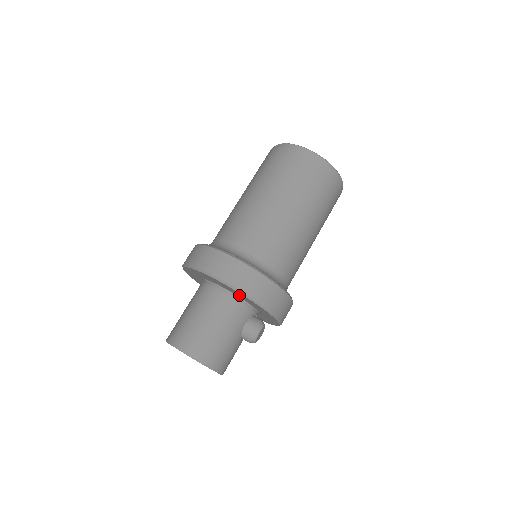
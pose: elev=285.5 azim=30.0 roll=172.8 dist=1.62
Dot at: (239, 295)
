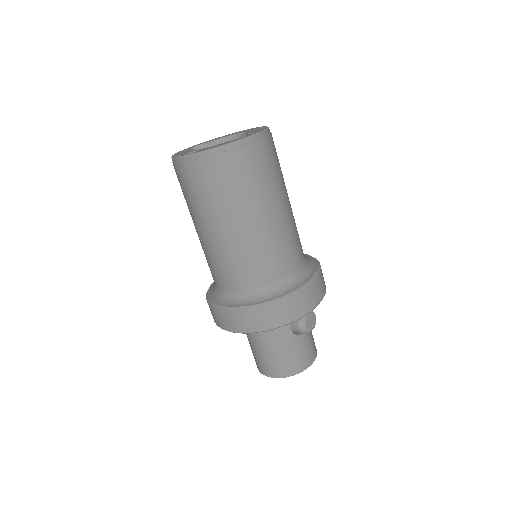
Dot at: occluded
